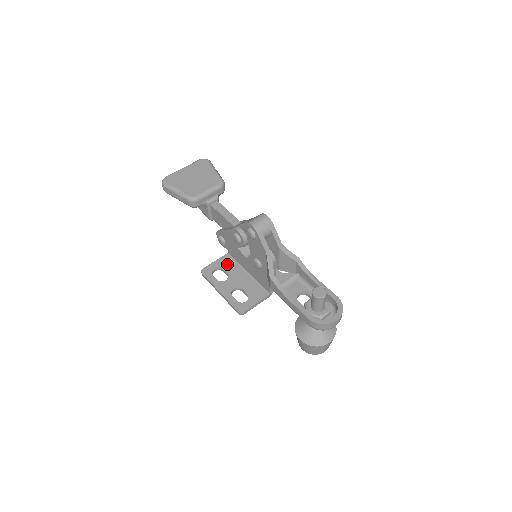
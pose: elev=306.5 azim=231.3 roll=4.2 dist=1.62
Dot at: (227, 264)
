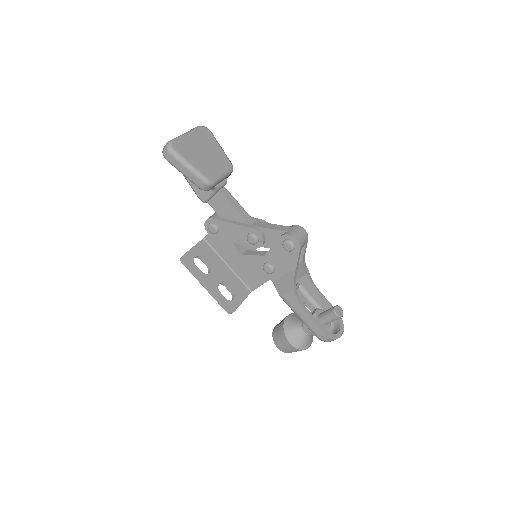
Dot at: (206, 252)
